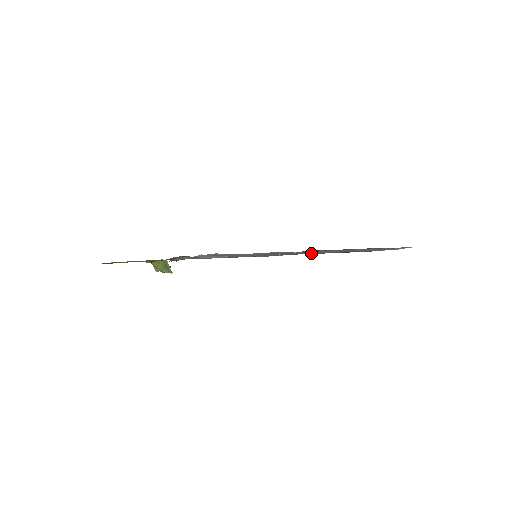
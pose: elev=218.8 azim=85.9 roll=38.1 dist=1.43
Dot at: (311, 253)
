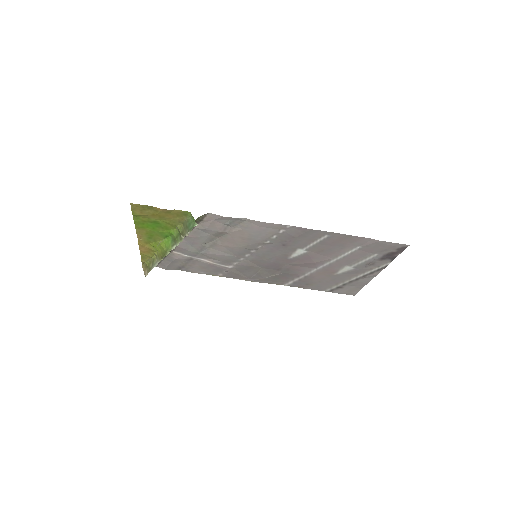
Dot at: (296, 280)
